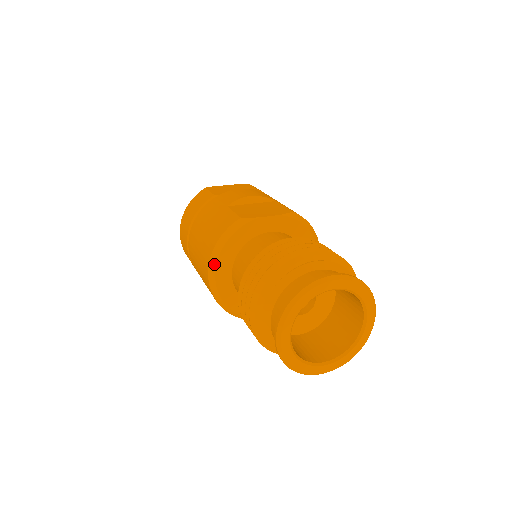
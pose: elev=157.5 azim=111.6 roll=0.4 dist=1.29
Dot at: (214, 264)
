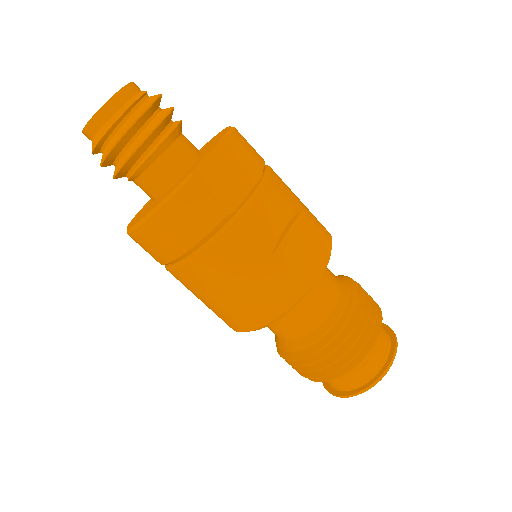
Dot at: (259, 329)
